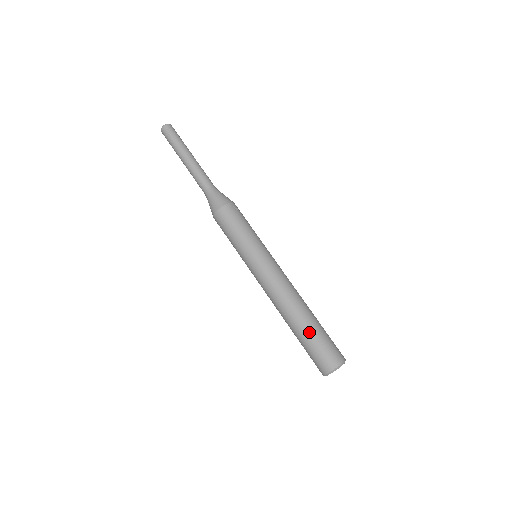
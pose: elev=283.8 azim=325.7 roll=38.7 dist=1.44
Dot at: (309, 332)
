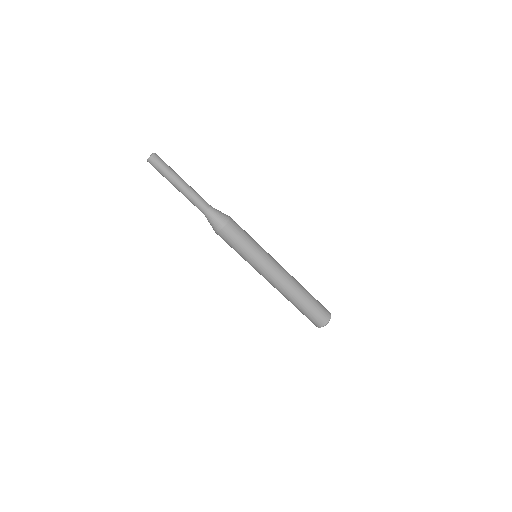
Dot at: (310, 301)
